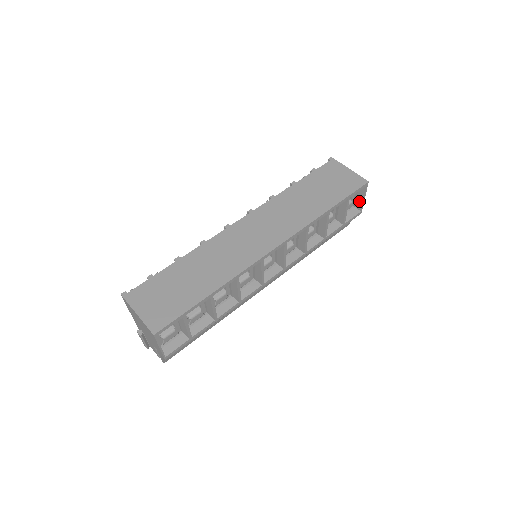
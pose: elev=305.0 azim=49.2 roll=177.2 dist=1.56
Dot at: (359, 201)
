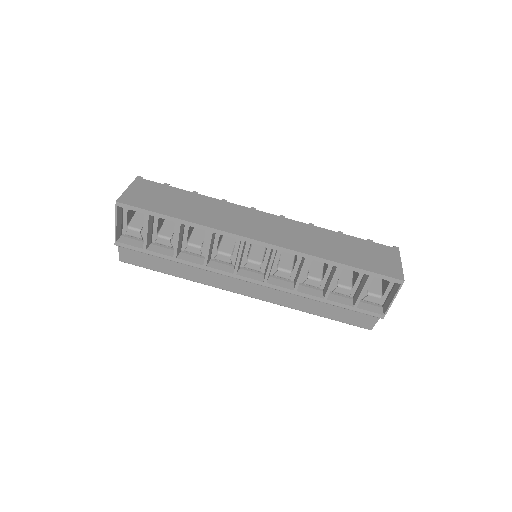
Dot at: (388, 302)
